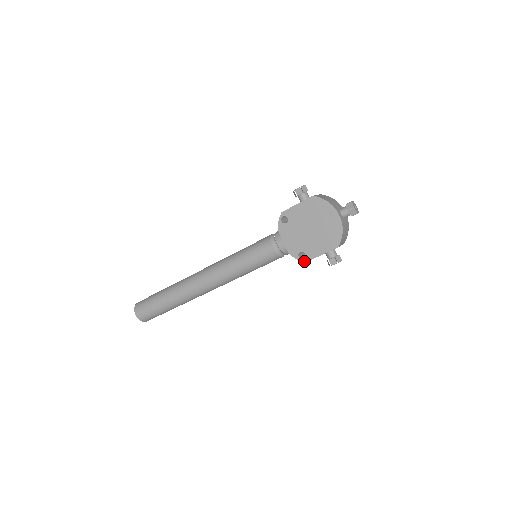
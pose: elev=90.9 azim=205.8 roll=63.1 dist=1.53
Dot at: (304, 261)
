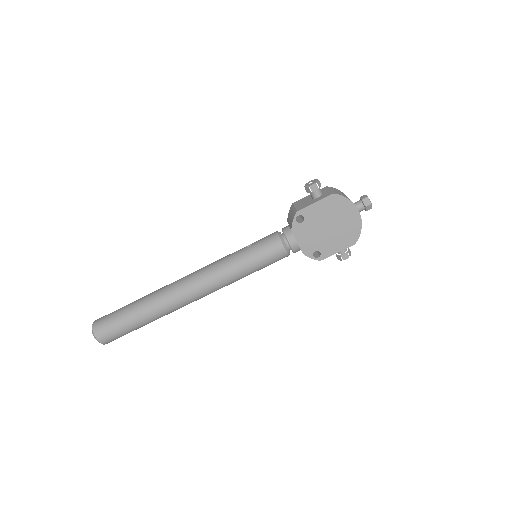
Dot at: (319, 260)
